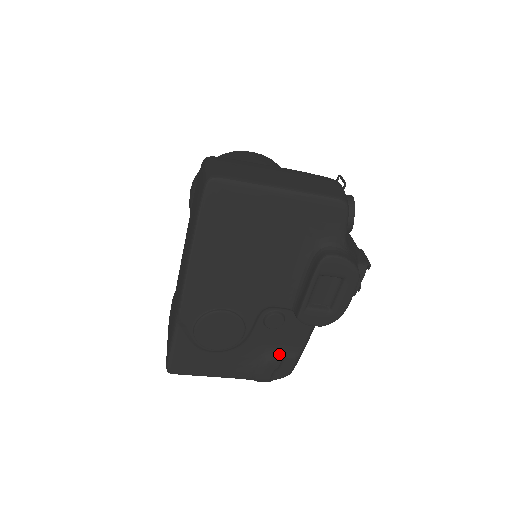
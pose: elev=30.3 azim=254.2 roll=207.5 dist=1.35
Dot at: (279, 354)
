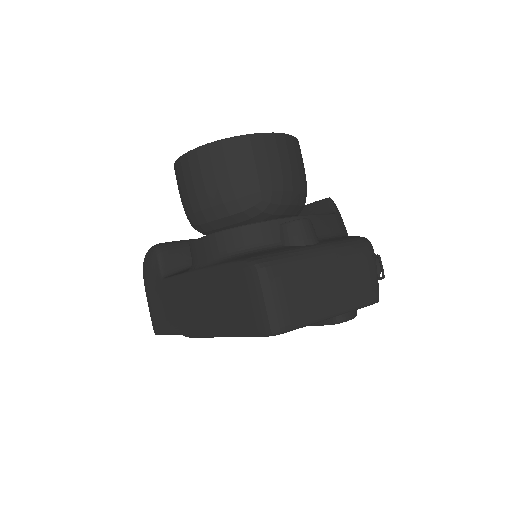
Dot at: occluded
